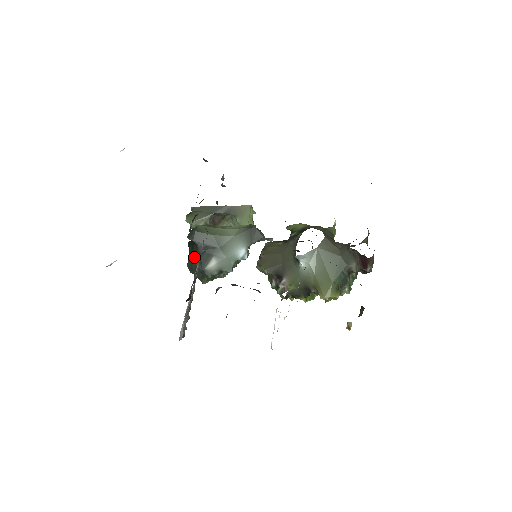
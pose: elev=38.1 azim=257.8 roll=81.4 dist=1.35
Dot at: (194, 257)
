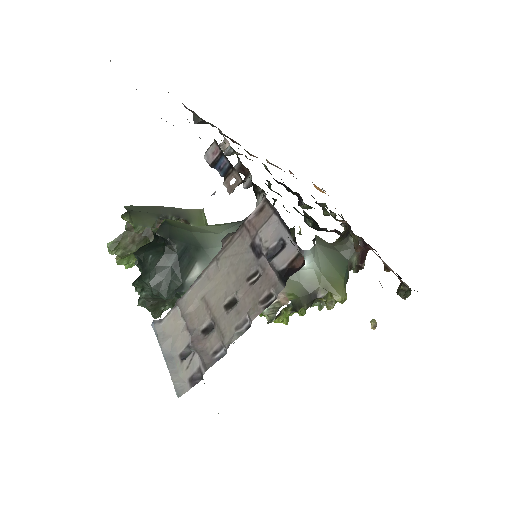
Dot at: (166, 265)
